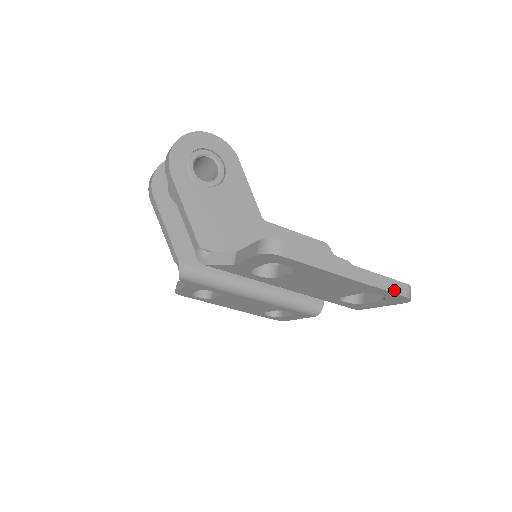
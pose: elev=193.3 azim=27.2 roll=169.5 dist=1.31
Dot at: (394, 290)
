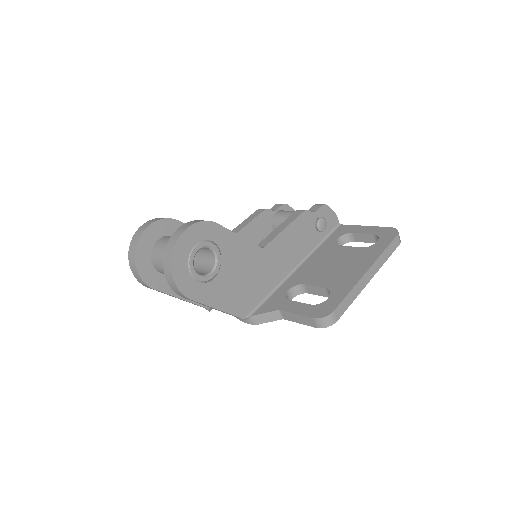
Dot at: (393, 250)
